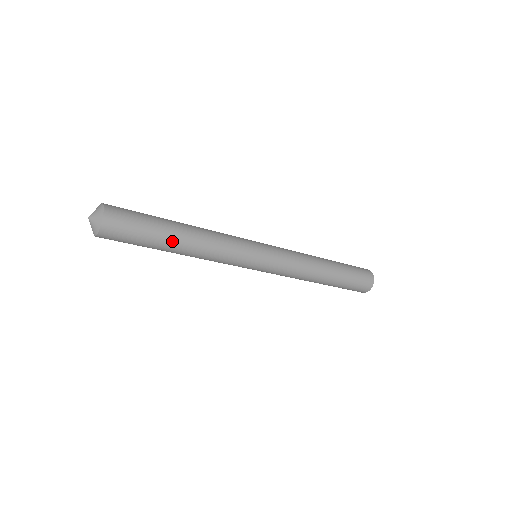
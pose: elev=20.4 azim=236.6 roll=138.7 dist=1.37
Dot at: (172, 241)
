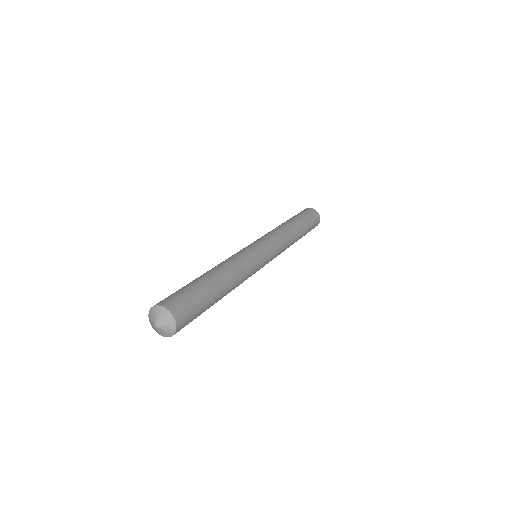
Dot at: (217, 301)
